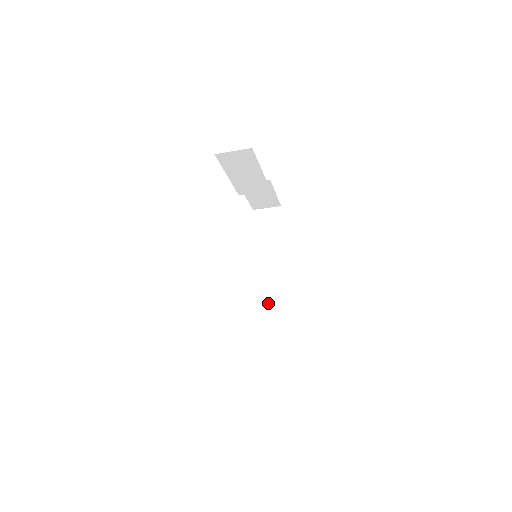
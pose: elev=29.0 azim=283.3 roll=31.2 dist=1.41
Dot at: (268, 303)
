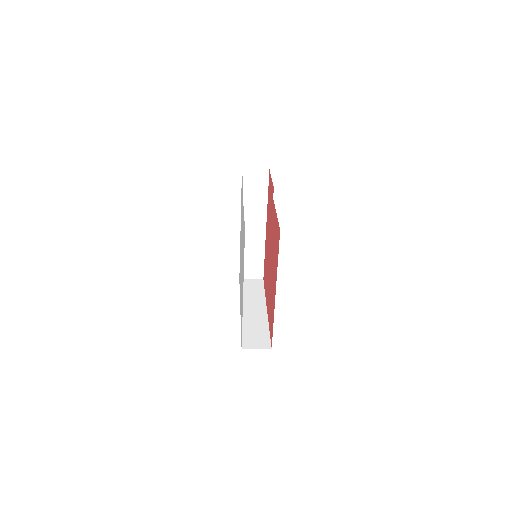
Dot at: (249, 250)
